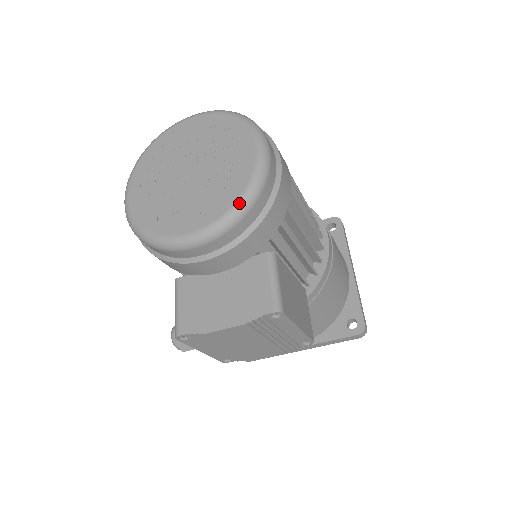
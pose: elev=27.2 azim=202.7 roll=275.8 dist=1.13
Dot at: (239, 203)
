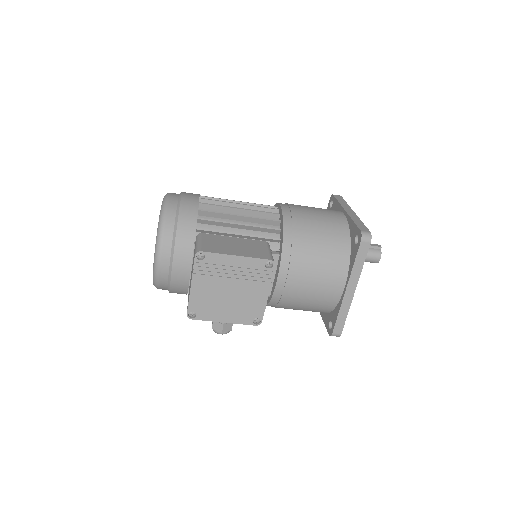
Dot at: (158, 226)
